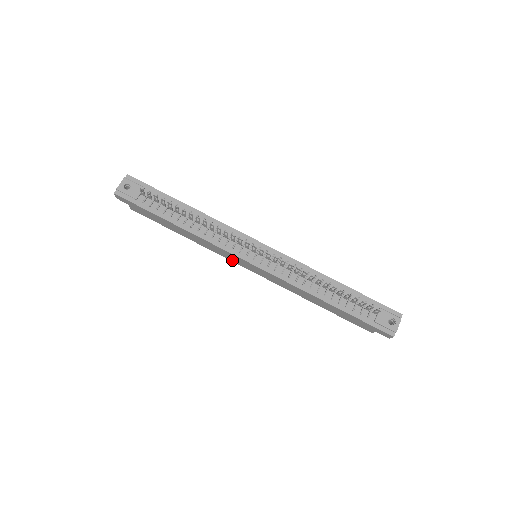
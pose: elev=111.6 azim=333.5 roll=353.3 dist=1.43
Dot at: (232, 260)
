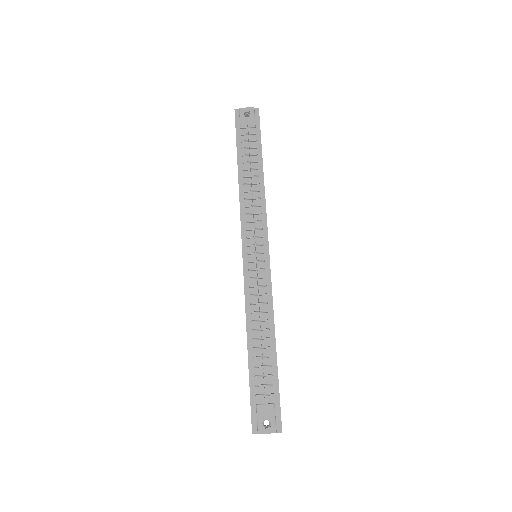
Dot at: occluded
